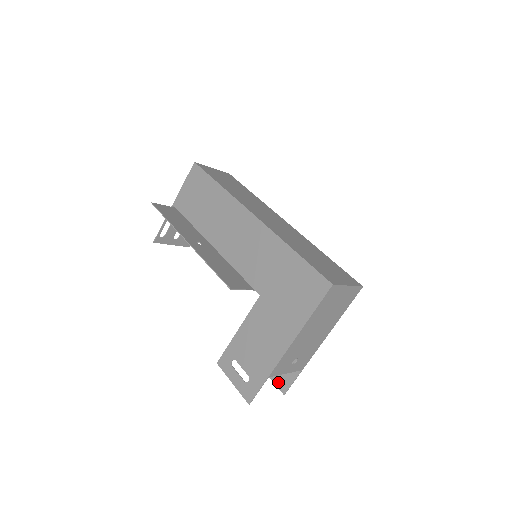
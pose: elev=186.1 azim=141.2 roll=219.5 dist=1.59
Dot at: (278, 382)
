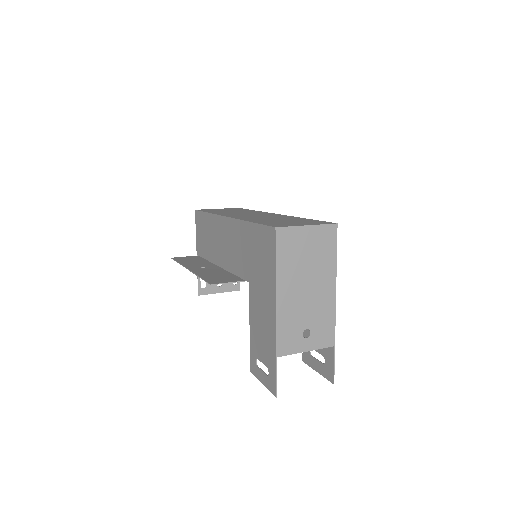
Dot at: (325, 373)
